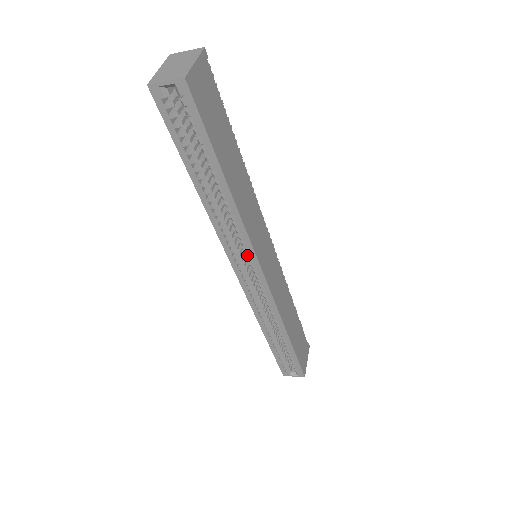
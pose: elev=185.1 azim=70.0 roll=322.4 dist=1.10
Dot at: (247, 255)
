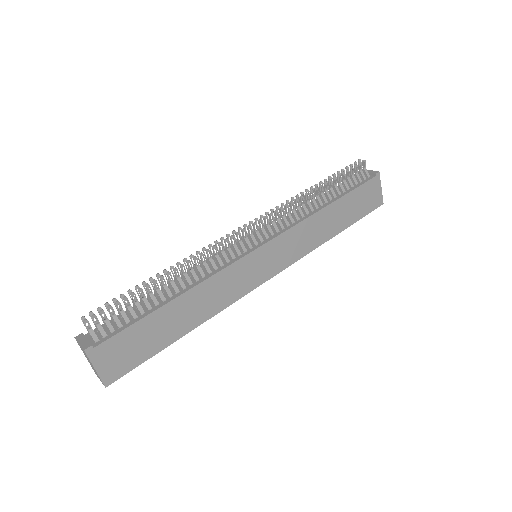
Dot at: occluded
